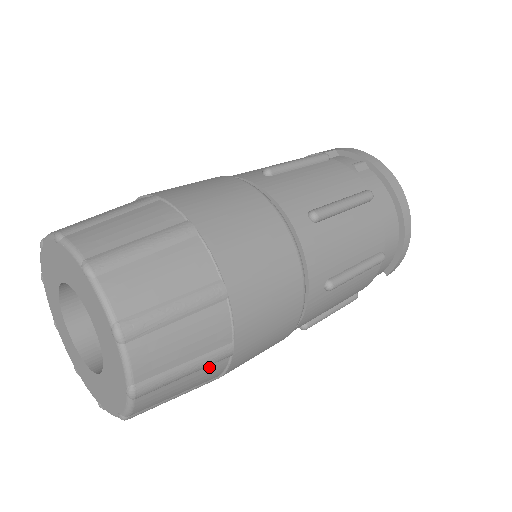
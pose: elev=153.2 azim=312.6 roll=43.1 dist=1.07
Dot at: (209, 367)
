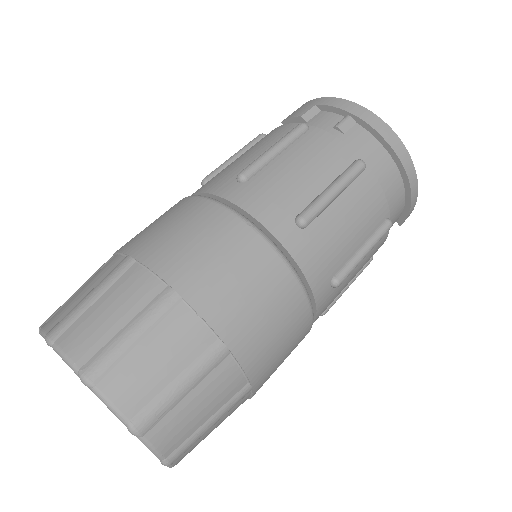
Dot at: (233, 407)
